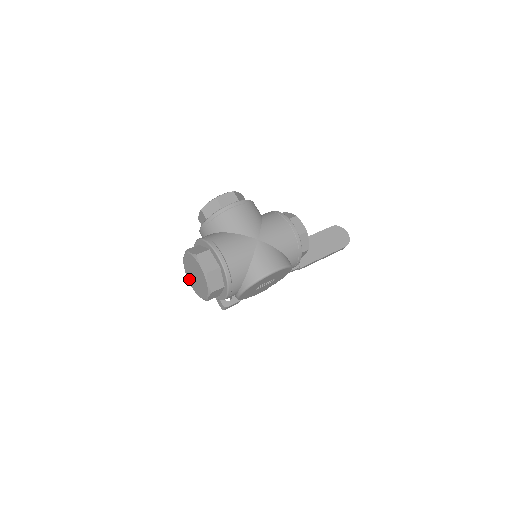
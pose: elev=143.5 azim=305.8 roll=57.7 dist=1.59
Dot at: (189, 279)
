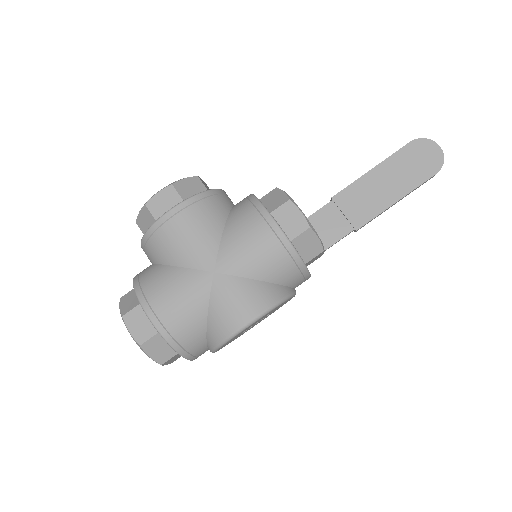
Dot at: occluded
